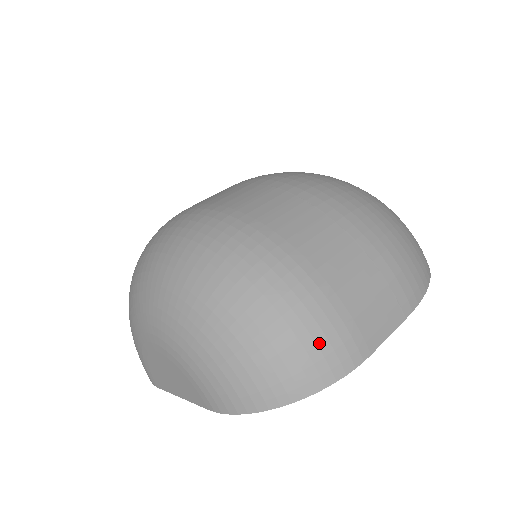
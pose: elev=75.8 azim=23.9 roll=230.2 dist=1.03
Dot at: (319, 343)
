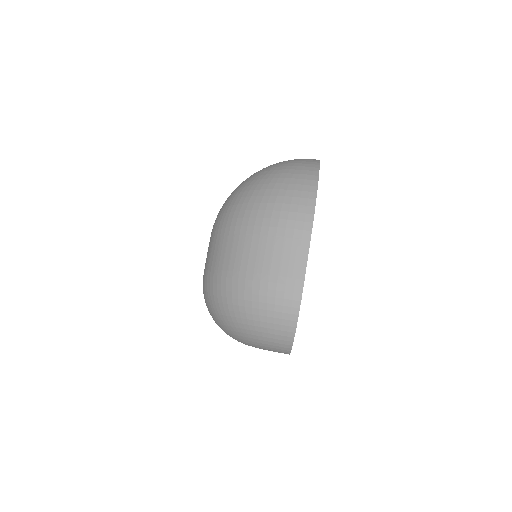
Dot at: (275, 303)
